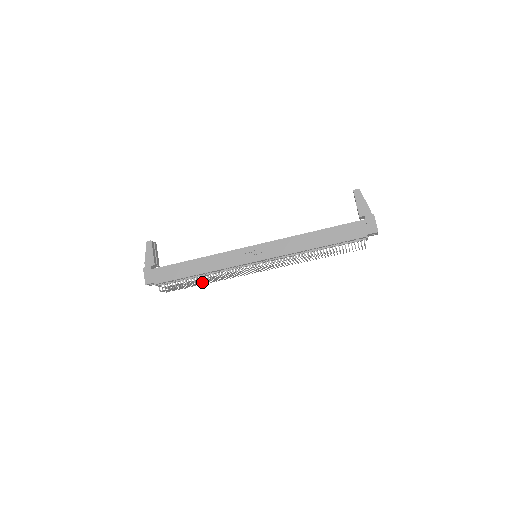
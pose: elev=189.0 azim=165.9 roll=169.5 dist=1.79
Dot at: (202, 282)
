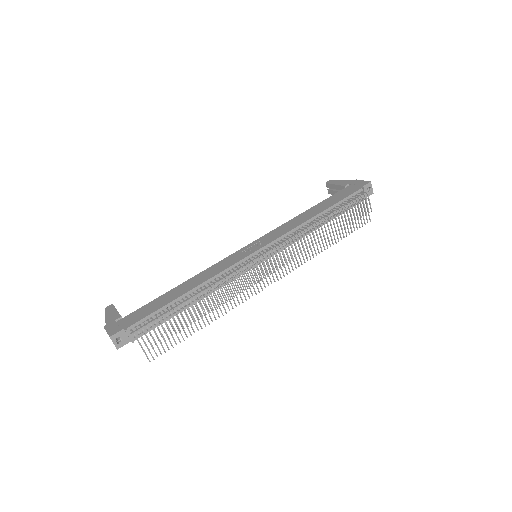
Dot at: (196, 303)
